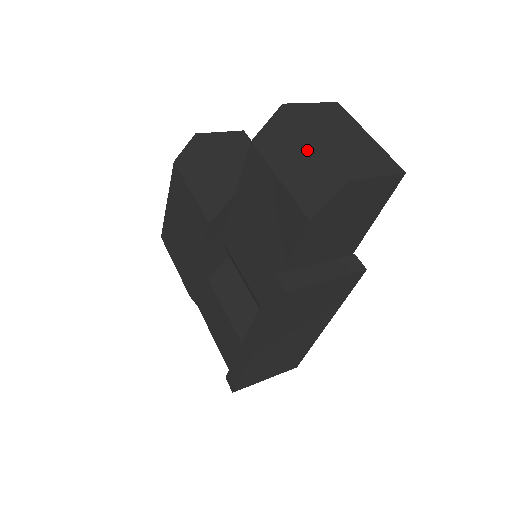
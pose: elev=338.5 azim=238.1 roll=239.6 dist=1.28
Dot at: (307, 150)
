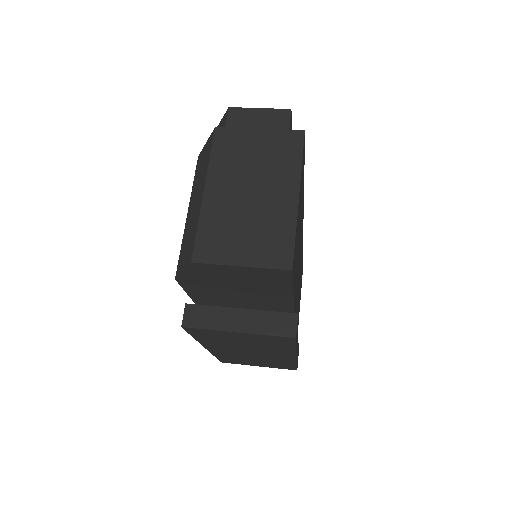
Dot at: (199, 199)
